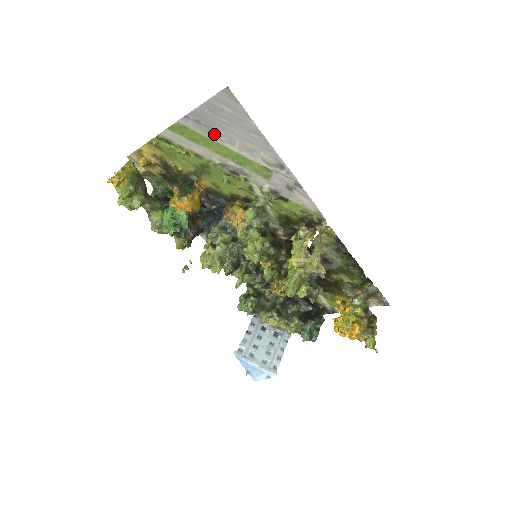
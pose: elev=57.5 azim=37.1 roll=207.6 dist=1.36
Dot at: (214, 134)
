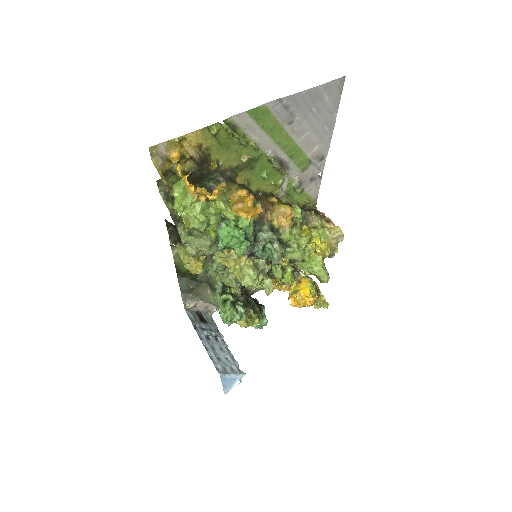
Dot at: (291, 123)
